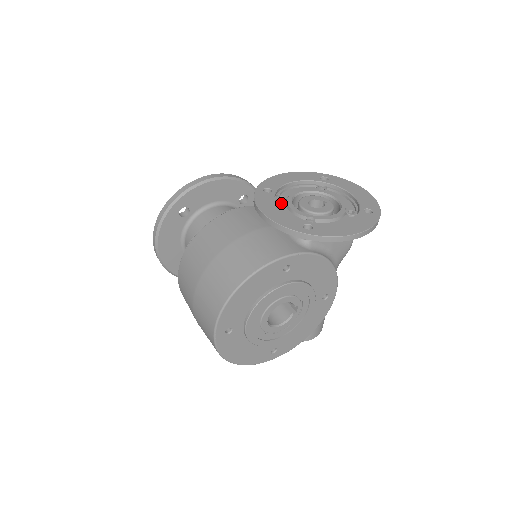
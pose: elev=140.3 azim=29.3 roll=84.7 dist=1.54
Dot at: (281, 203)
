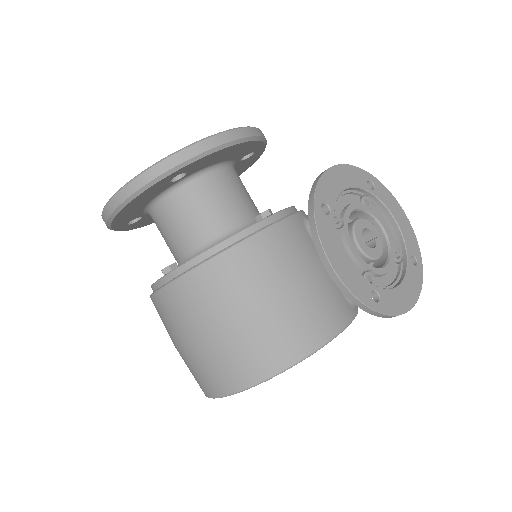
Dot at: occluded
